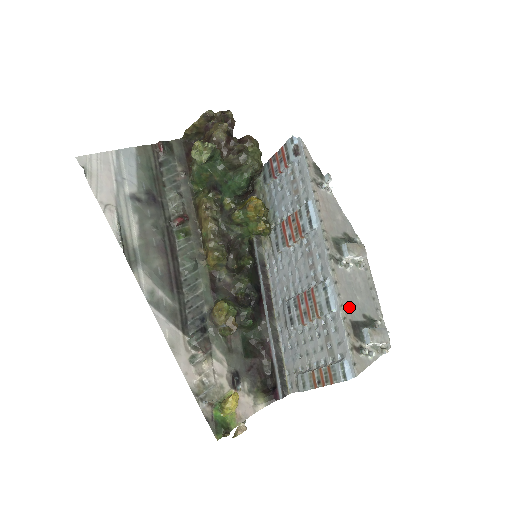
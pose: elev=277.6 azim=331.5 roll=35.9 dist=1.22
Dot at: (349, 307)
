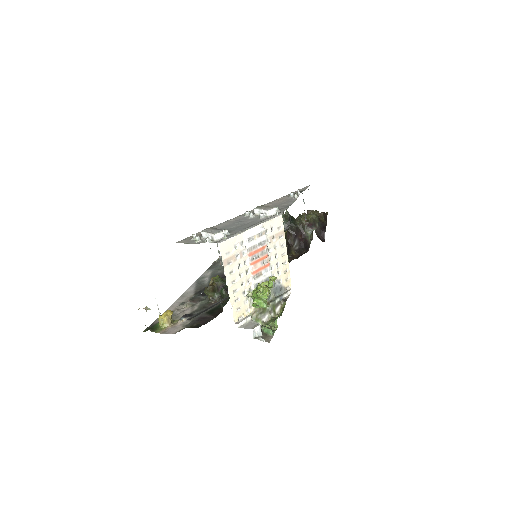
Dot at: (222, 227)
